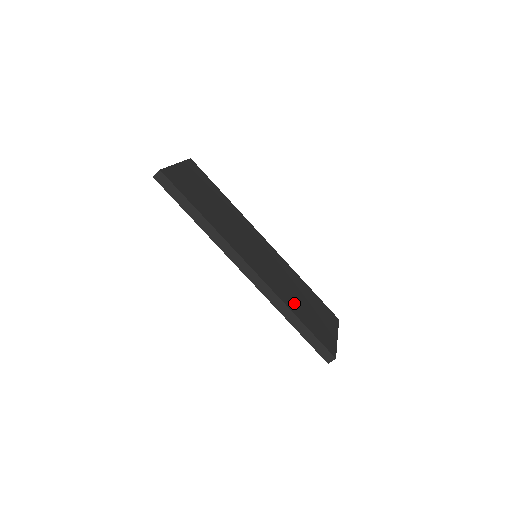
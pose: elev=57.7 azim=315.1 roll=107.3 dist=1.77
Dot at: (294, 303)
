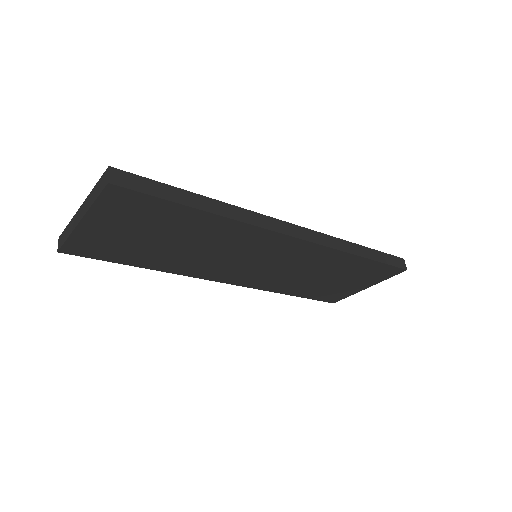
Dot at: occluded
